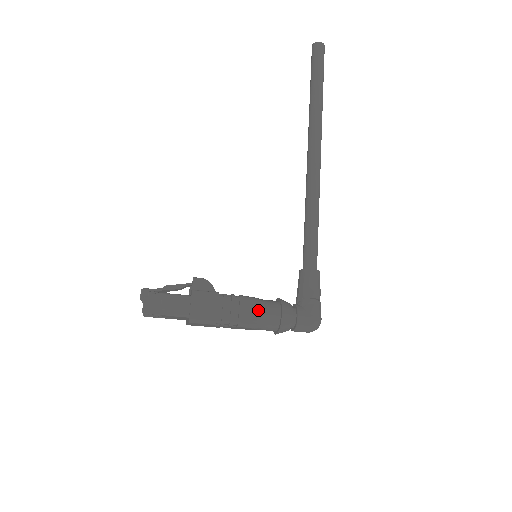
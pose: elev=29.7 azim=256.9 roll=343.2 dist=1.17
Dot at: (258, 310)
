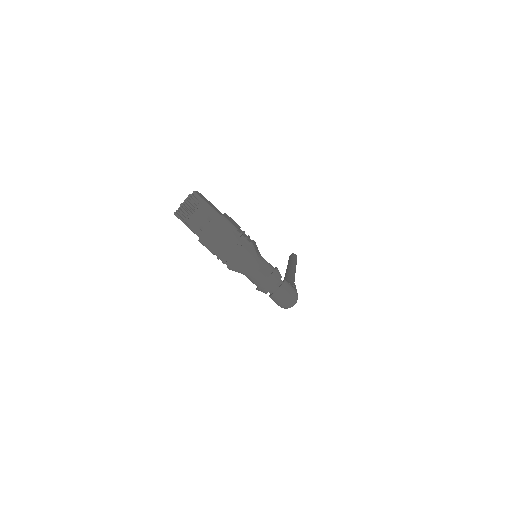
Dot at: occluded
